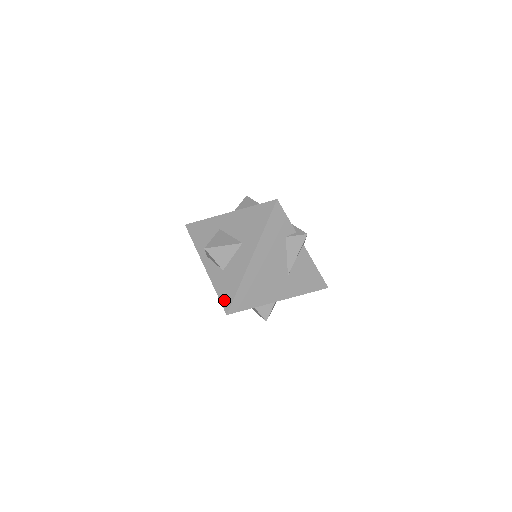
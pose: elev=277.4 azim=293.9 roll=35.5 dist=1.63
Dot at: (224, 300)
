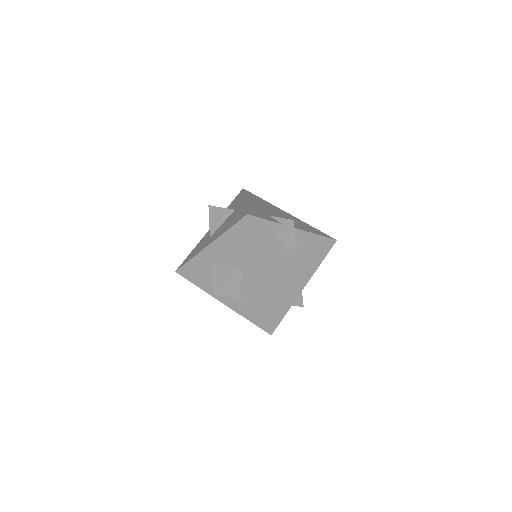
Dot at: (260, 324)
